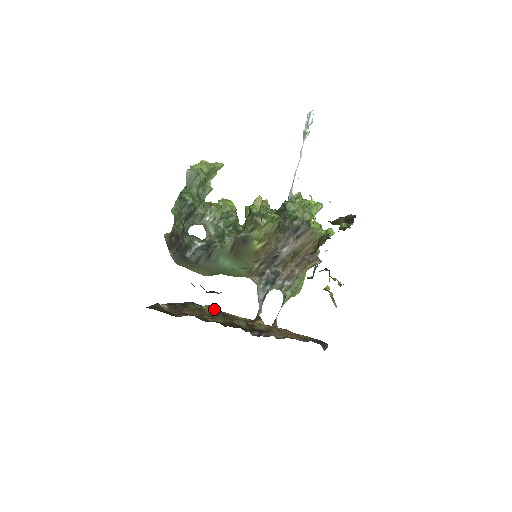
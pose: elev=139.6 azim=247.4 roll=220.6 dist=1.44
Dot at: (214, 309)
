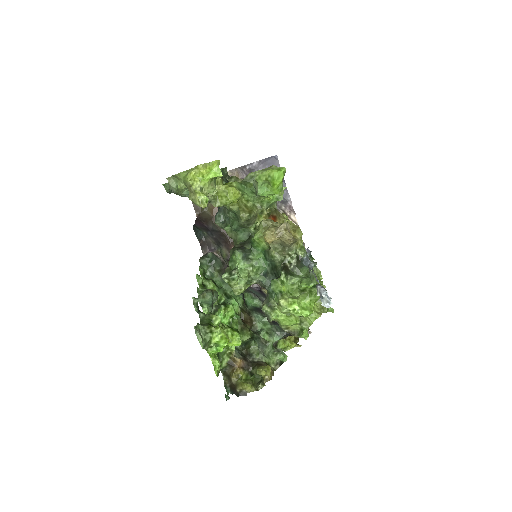
Dot at: occluded
